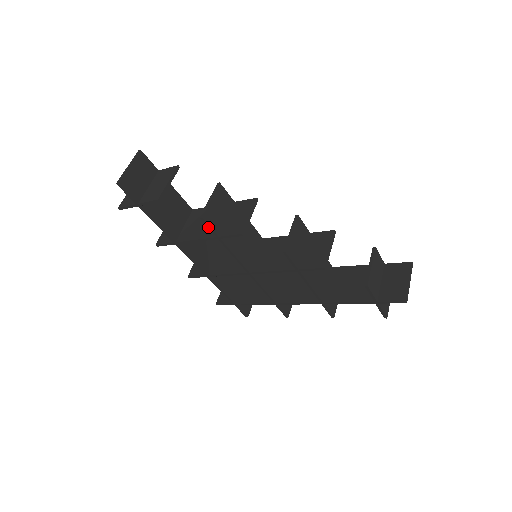
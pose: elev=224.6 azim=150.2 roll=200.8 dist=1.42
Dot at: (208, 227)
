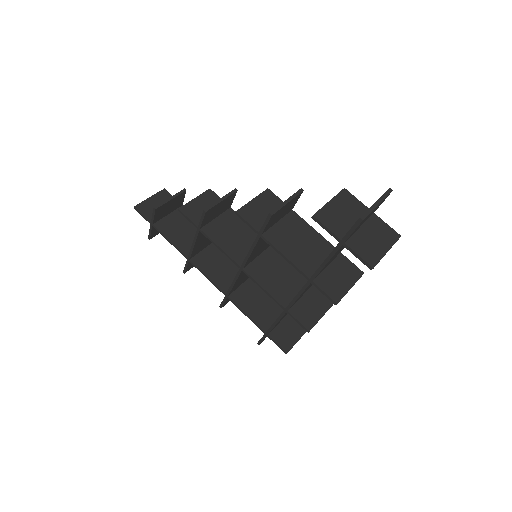
Dot at: (187, 219)
